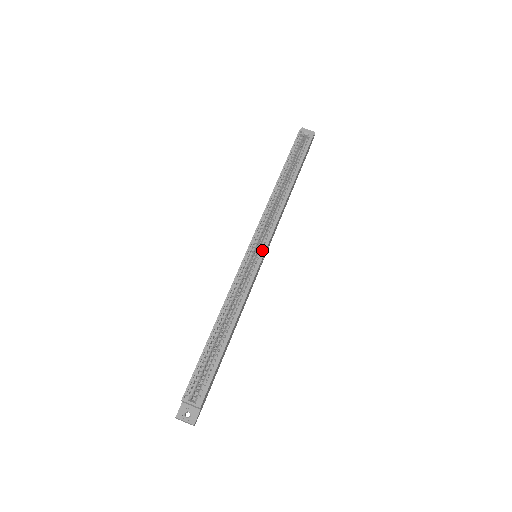
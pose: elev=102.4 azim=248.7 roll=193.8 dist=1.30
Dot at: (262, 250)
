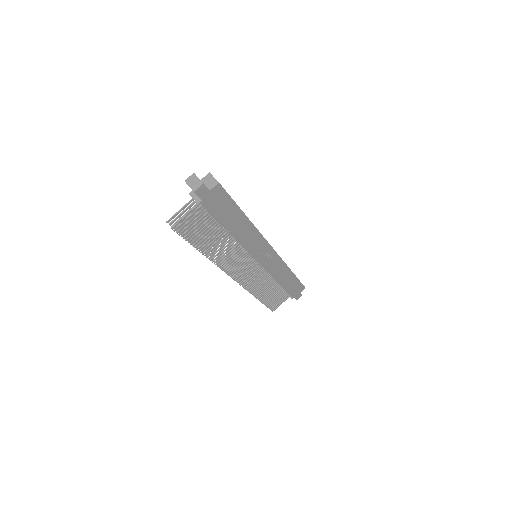
Dot at: (270, 247)
